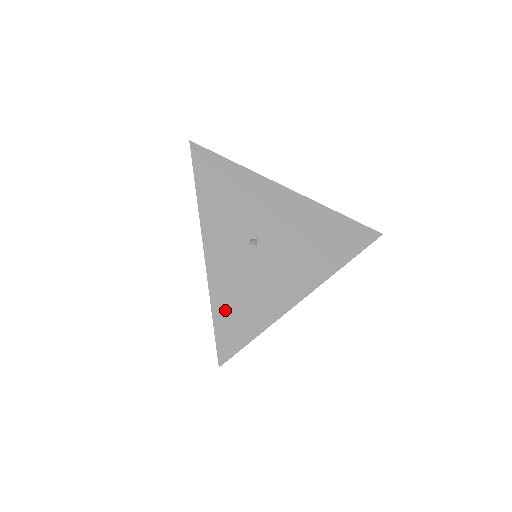
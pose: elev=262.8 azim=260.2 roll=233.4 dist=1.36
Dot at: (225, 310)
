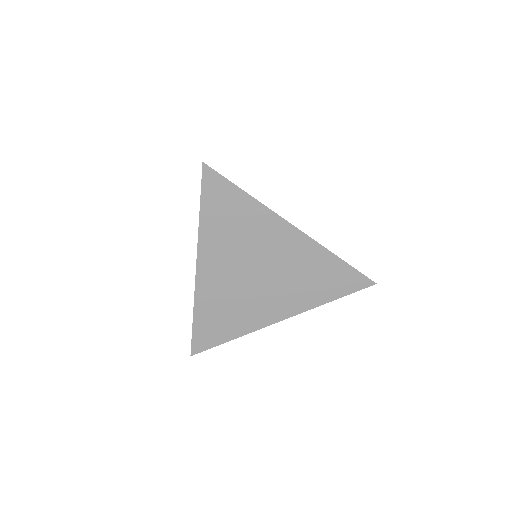
Dot at: occluded
